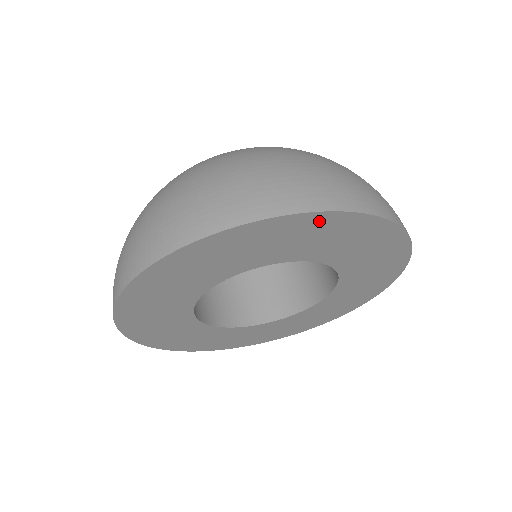
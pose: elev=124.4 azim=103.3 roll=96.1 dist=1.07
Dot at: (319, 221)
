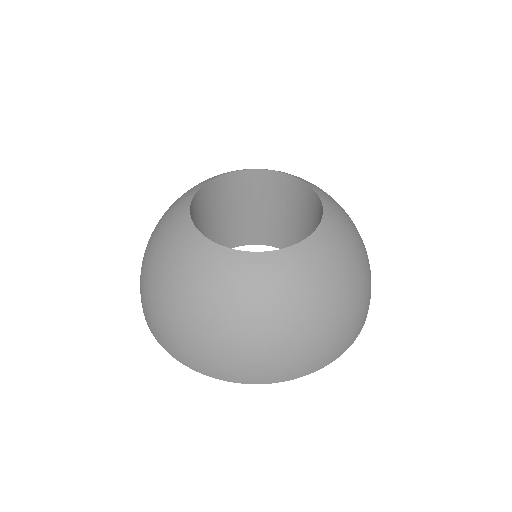
Dot at: occluded
